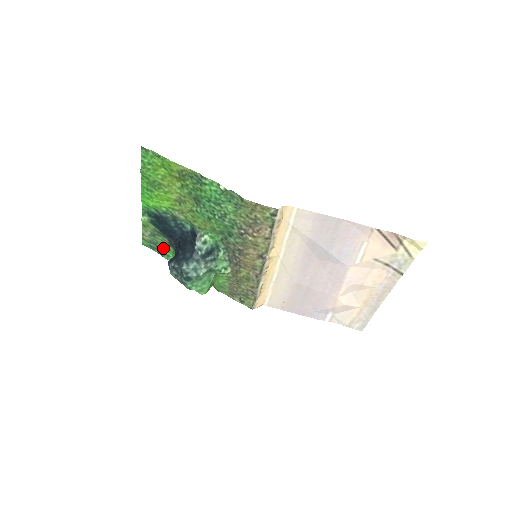
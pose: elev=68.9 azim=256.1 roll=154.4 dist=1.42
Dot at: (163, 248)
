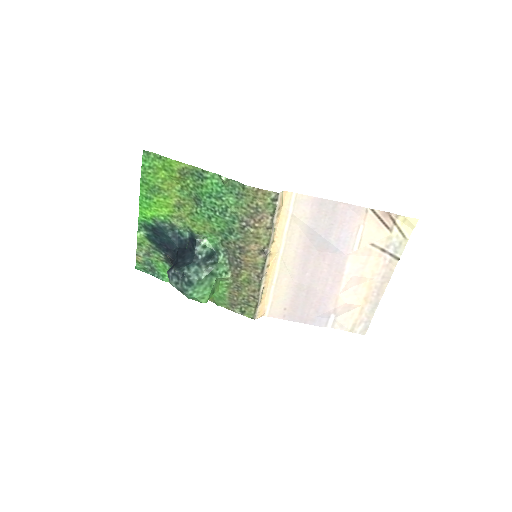
Dot at: (158, 267)
